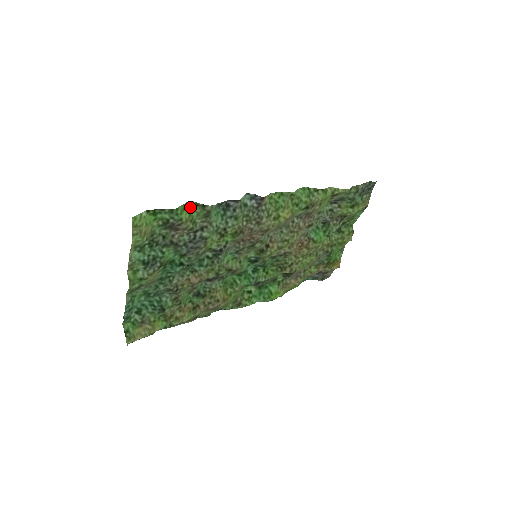
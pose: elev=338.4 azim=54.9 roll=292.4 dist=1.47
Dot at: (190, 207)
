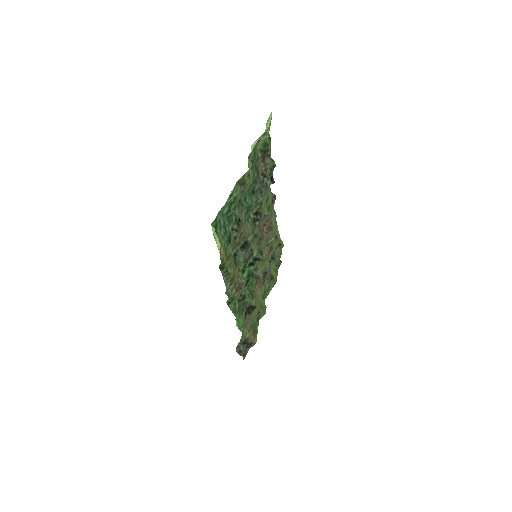
Dot at: occluded
